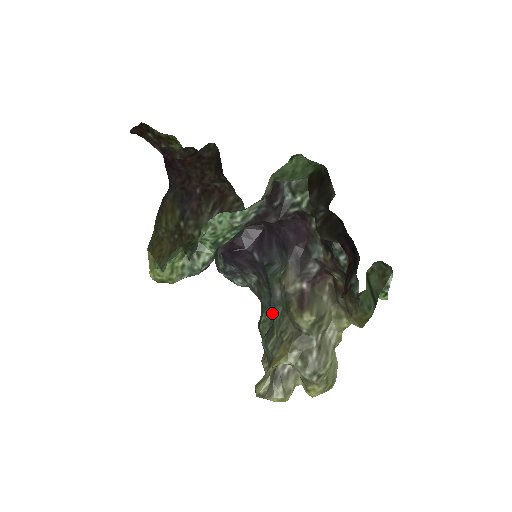
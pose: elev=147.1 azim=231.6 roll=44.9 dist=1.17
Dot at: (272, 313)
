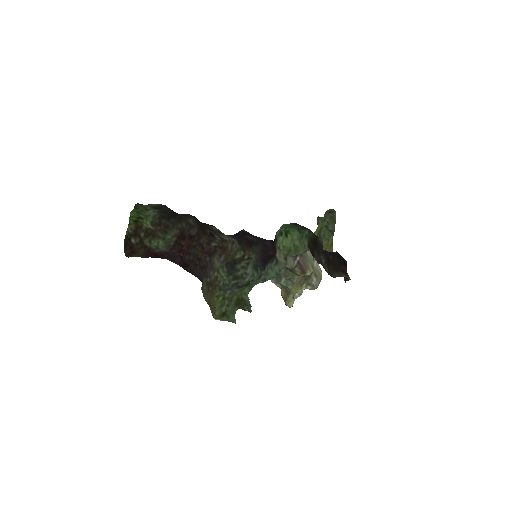
Dot at: occluded
